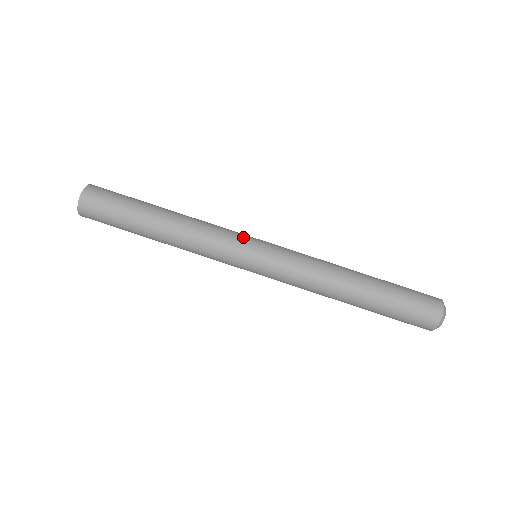
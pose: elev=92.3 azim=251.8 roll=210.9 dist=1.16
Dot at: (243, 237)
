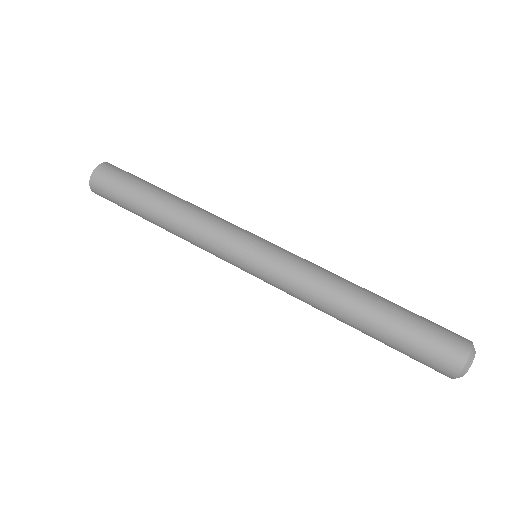
Dot at: (241, 234)
